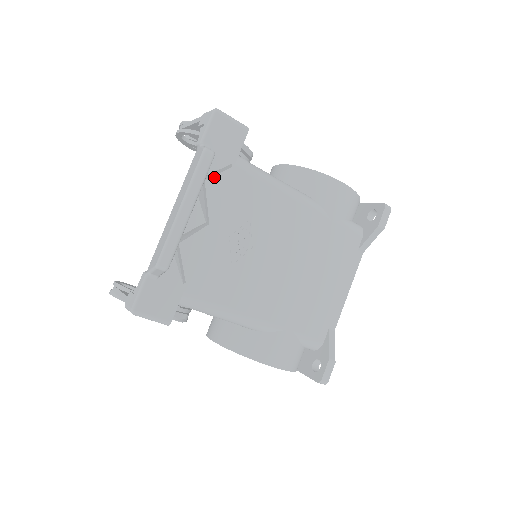
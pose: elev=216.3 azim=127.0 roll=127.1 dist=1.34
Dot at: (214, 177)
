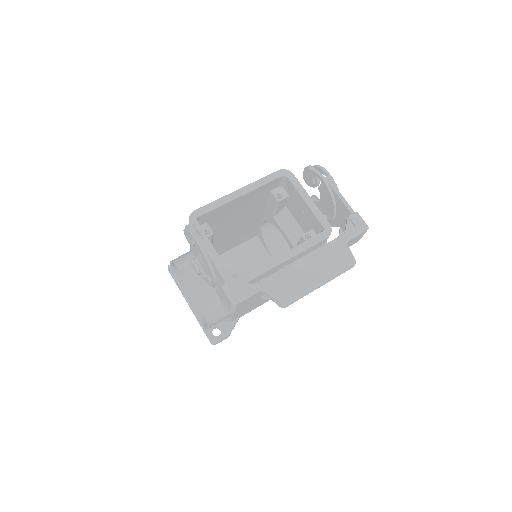
Dot at: occluded
